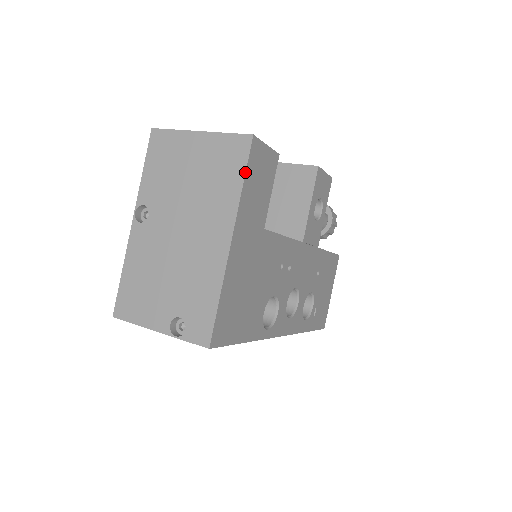
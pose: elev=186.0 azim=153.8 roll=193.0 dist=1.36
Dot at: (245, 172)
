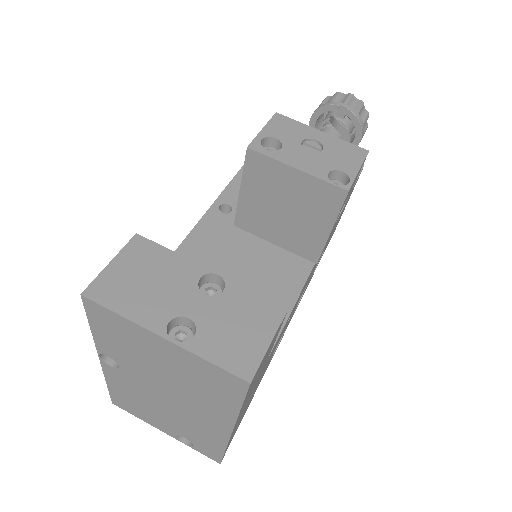
Dot at: (242, 404)
